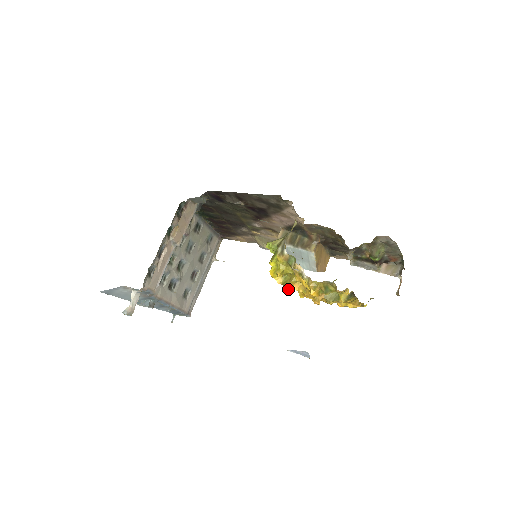
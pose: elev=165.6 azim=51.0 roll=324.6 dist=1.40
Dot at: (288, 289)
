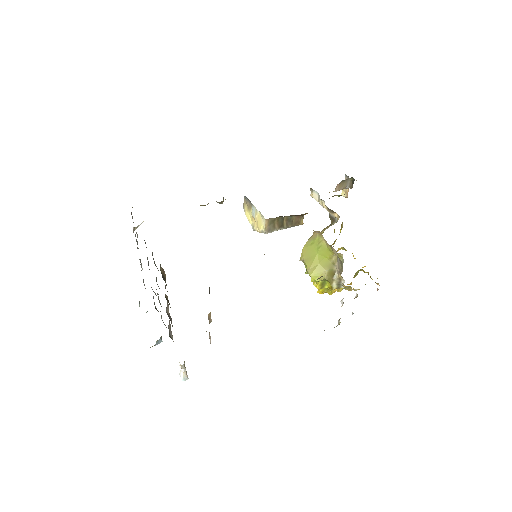
Dot at: occluded
